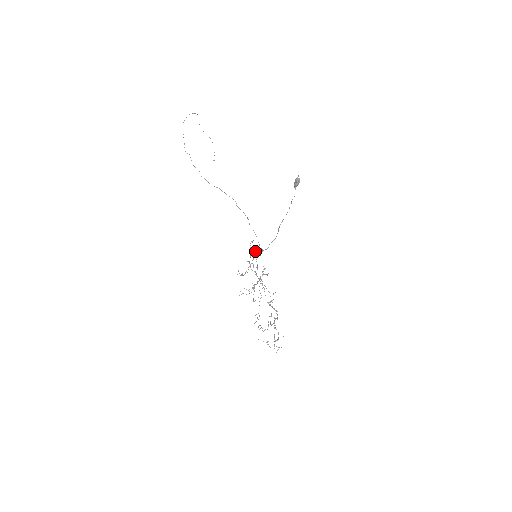
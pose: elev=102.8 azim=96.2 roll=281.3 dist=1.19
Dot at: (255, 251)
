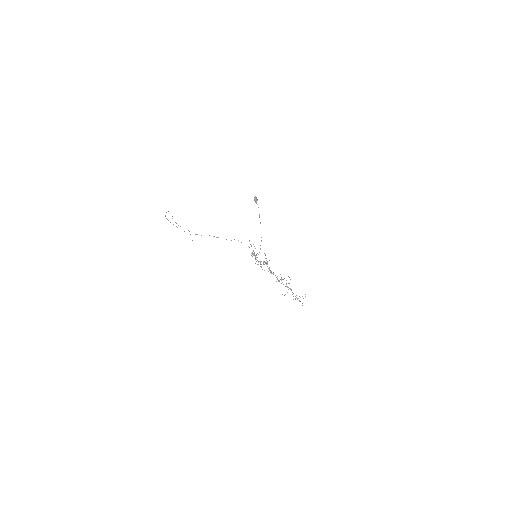
Dot at: (254, 246)
